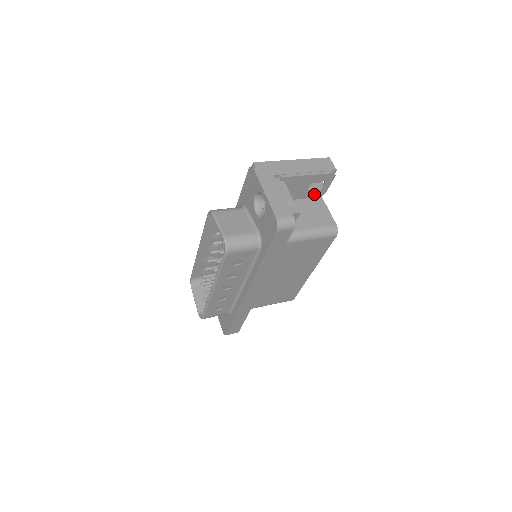
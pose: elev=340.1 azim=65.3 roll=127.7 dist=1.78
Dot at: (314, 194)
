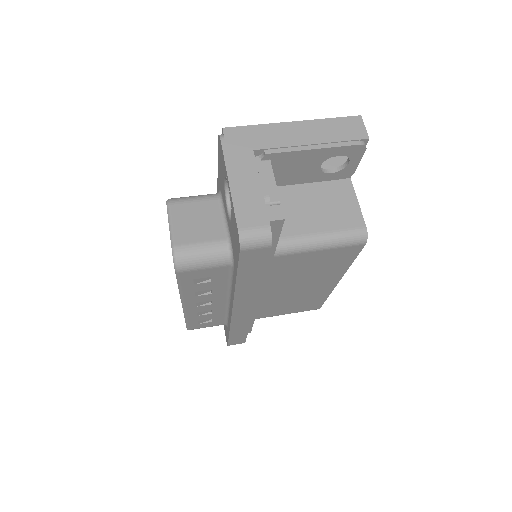
Dot at: (334, 175)
